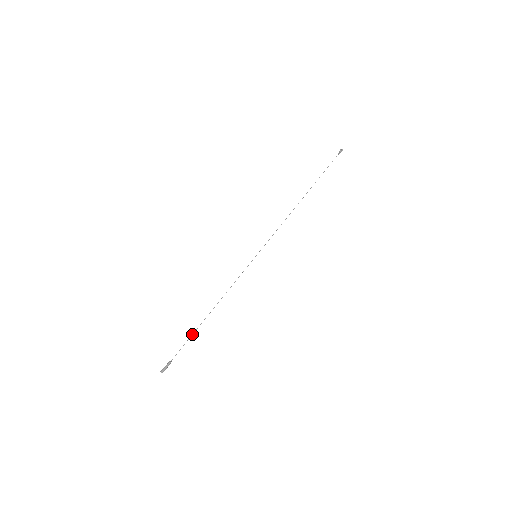
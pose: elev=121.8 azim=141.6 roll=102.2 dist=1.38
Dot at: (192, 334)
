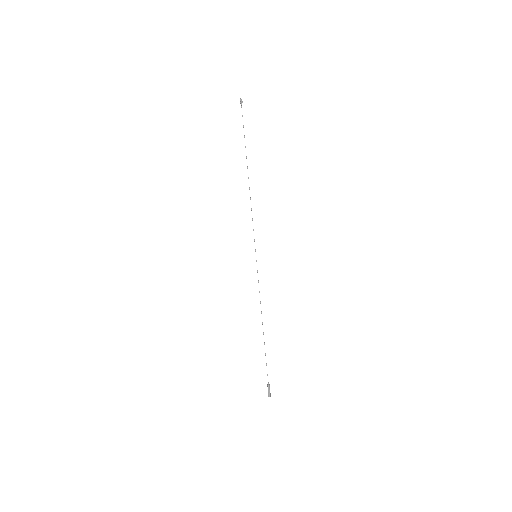
Dot at: (265, 353)
